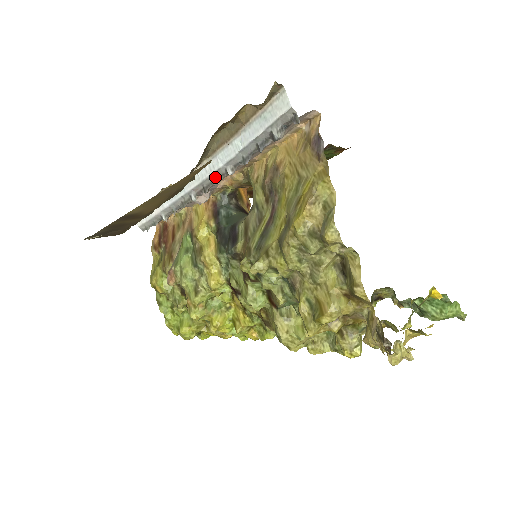
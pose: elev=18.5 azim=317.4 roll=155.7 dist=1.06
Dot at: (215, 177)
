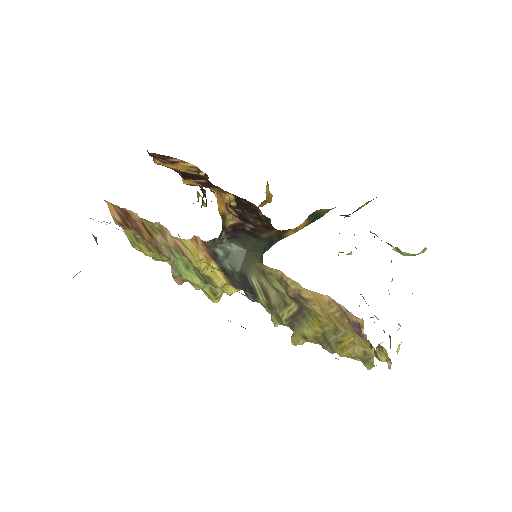
Dot at: occluded
